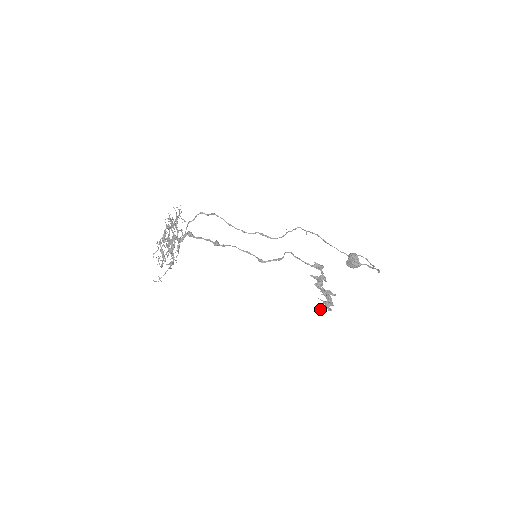
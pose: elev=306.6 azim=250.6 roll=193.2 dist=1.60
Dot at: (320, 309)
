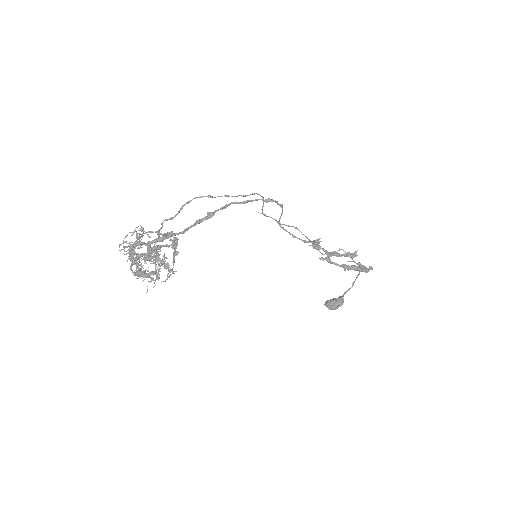
Dot at: (363, 269)
